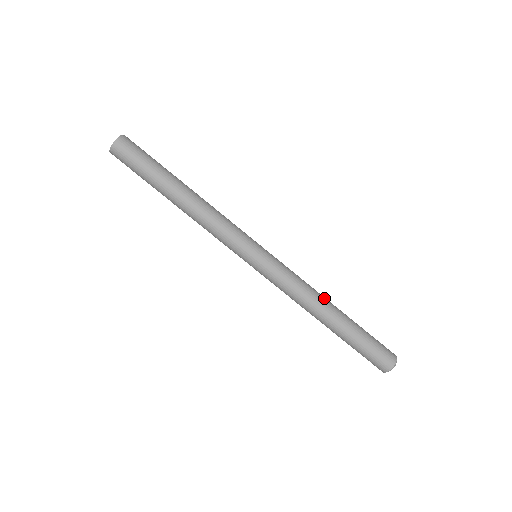
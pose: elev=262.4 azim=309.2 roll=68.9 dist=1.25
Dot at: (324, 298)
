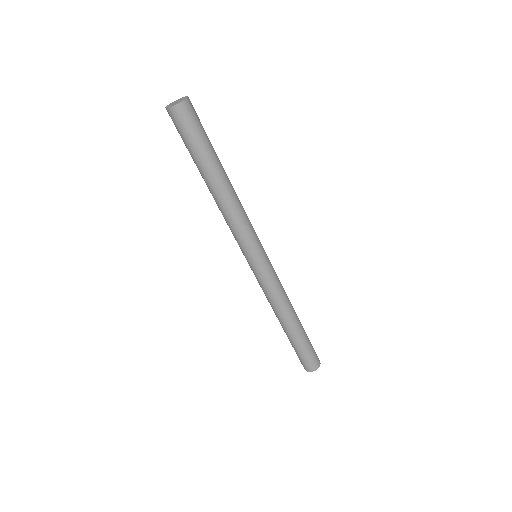
Dot at: (291, 311)
